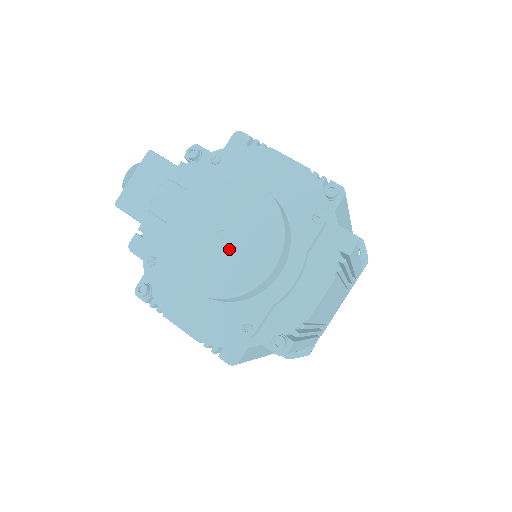
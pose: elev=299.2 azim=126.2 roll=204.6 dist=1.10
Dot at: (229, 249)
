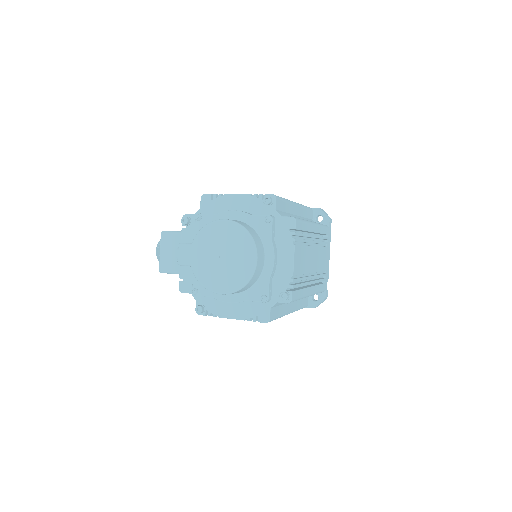
Dot at: (230, 262)
